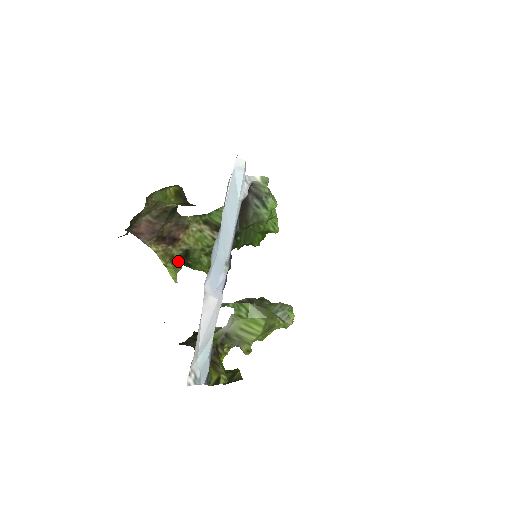
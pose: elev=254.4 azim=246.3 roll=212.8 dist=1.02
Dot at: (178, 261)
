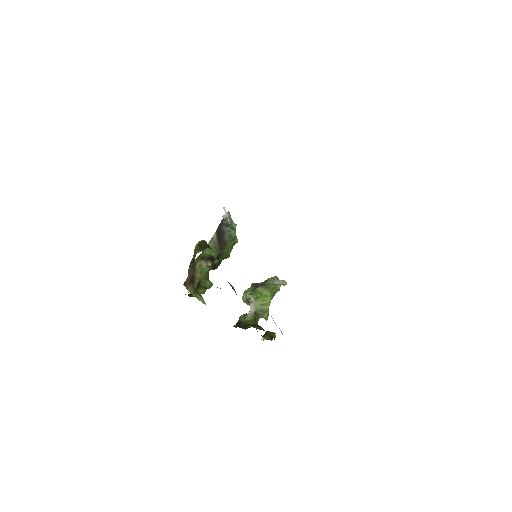
Dot at: (197, 292)
